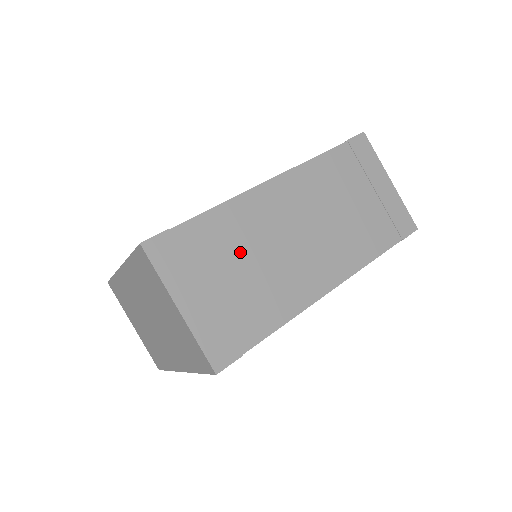
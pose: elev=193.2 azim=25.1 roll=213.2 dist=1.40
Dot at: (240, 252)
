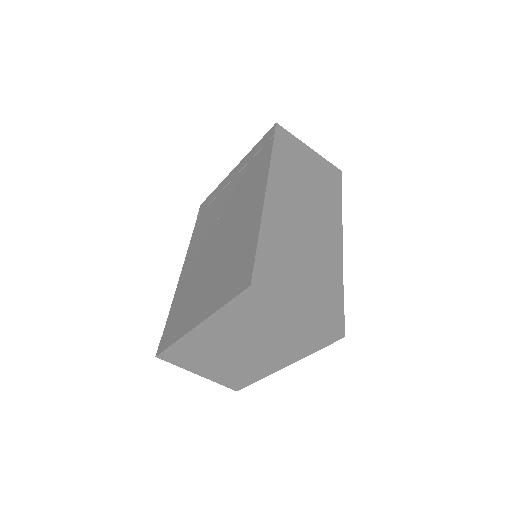
Dot at: (293, 251)
